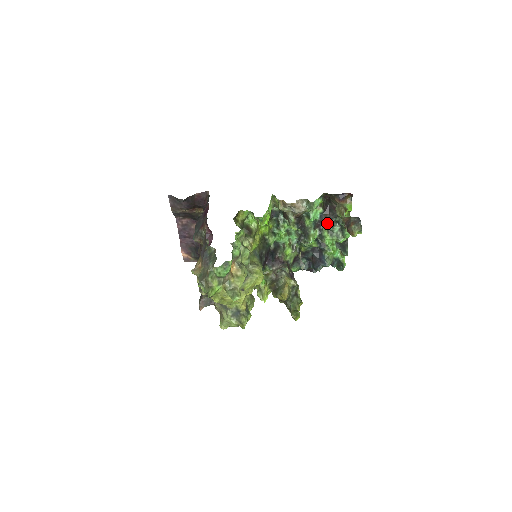
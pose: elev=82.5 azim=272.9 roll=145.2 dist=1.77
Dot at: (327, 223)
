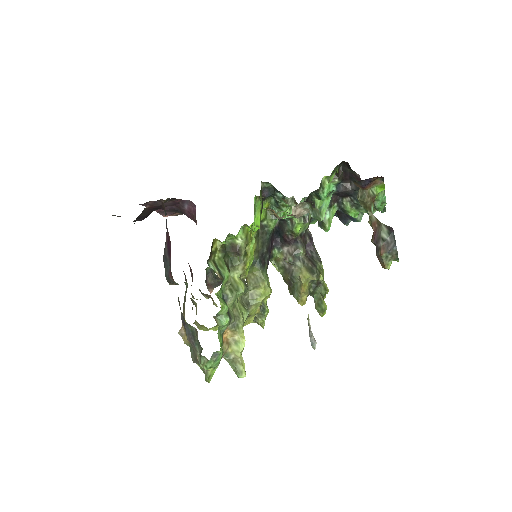
Dot at: (349, 195)
